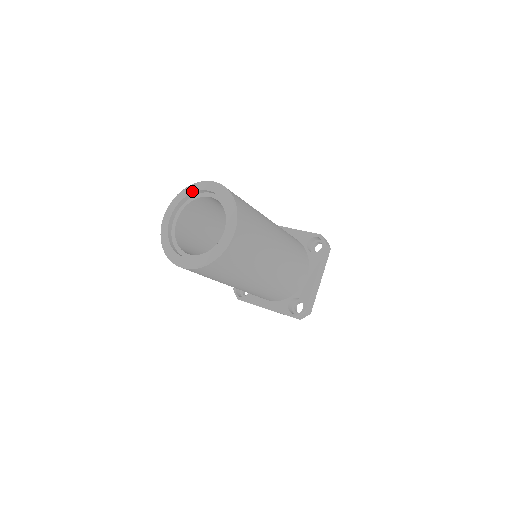
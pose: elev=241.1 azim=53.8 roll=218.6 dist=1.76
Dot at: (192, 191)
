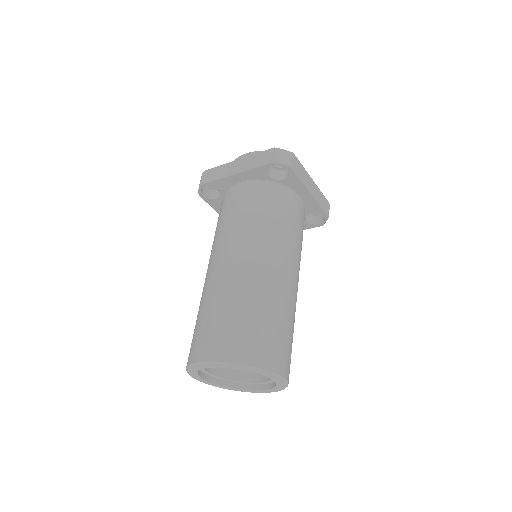
Dot at: (198, 370)
